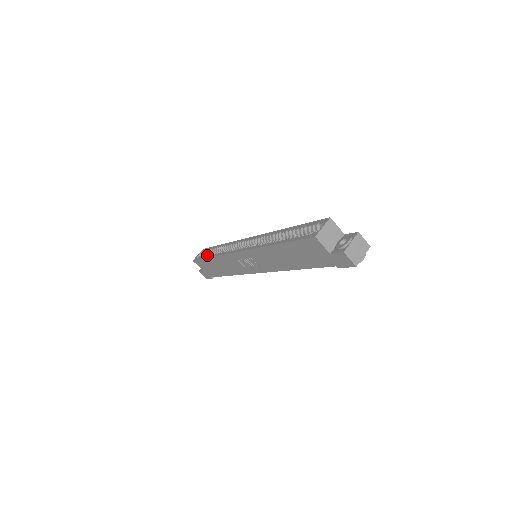
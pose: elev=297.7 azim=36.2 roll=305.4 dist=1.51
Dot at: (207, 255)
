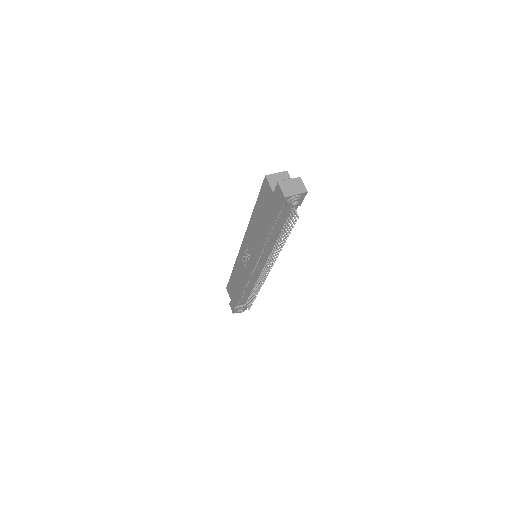
Dot at: occluded
